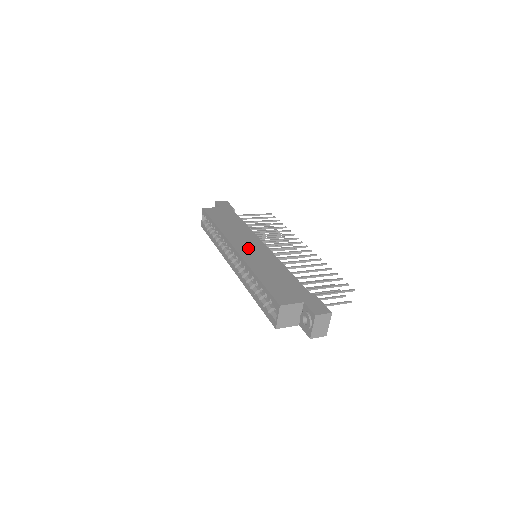
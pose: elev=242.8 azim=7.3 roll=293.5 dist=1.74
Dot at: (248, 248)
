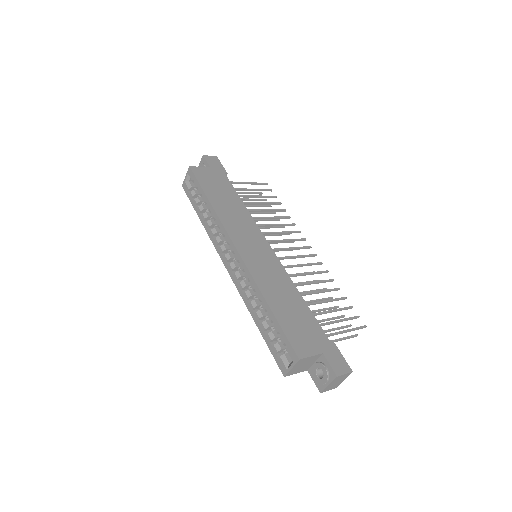
Dot at: (252, 250)
